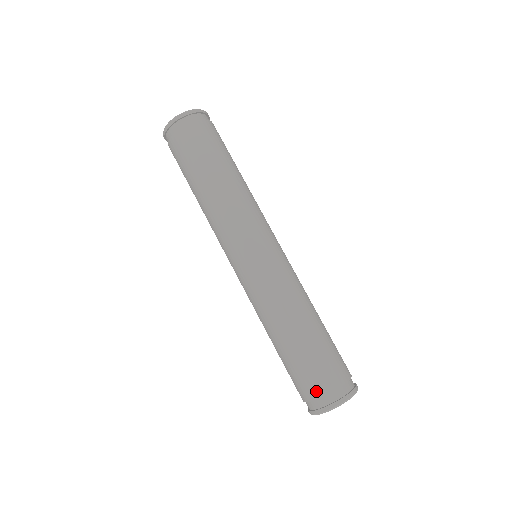
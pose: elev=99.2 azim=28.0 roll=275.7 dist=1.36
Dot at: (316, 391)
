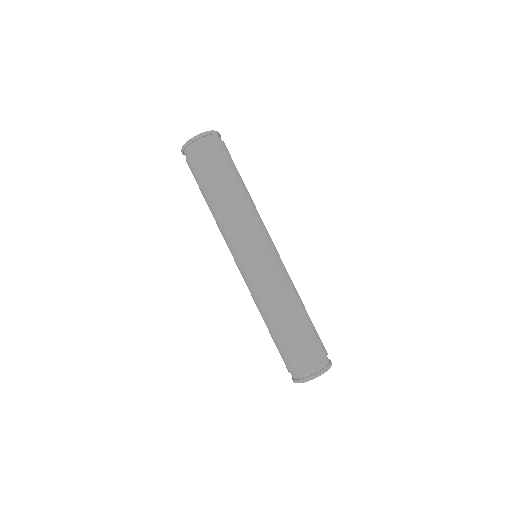
Dot at: (304, 364)
